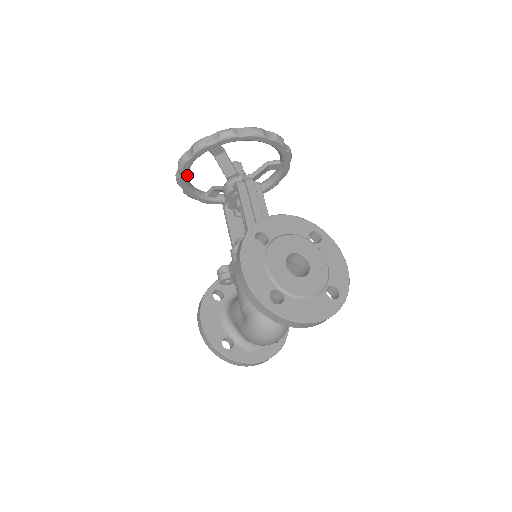
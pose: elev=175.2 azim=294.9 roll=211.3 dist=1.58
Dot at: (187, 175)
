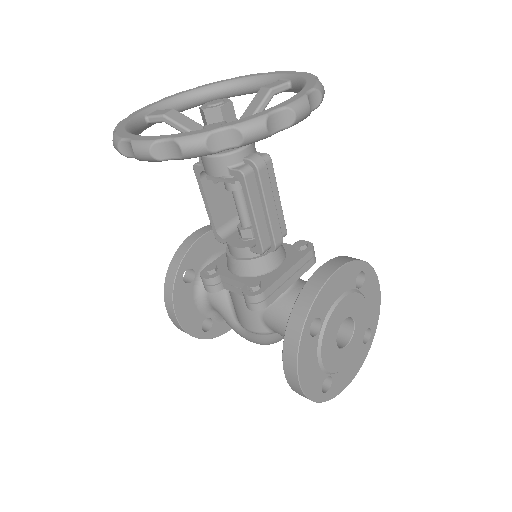
Dot at: occluded
